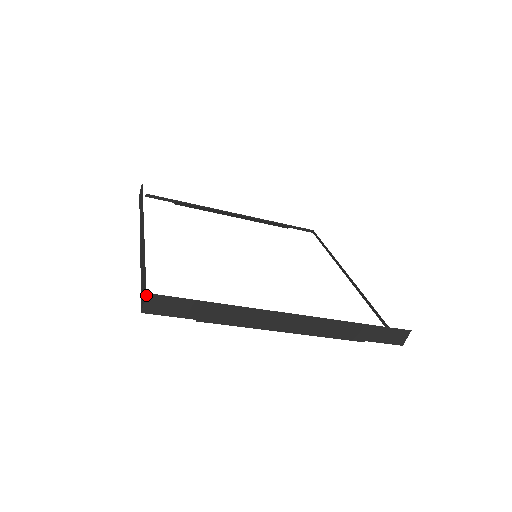
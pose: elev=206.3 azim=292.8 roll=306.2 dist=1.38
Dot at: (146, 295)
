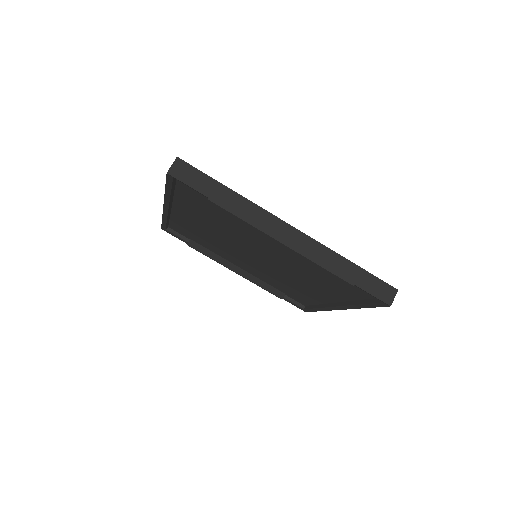
Dot at: (176, 159)
